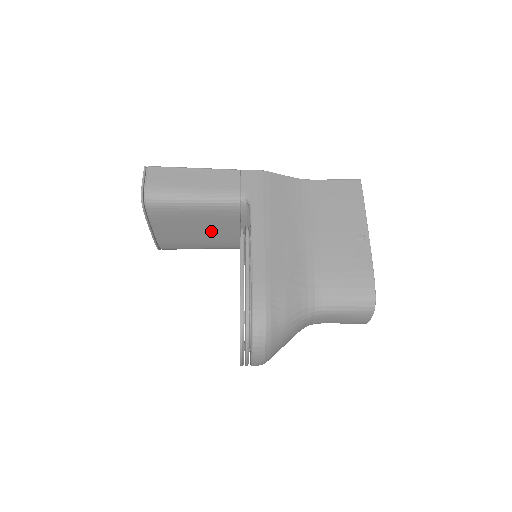
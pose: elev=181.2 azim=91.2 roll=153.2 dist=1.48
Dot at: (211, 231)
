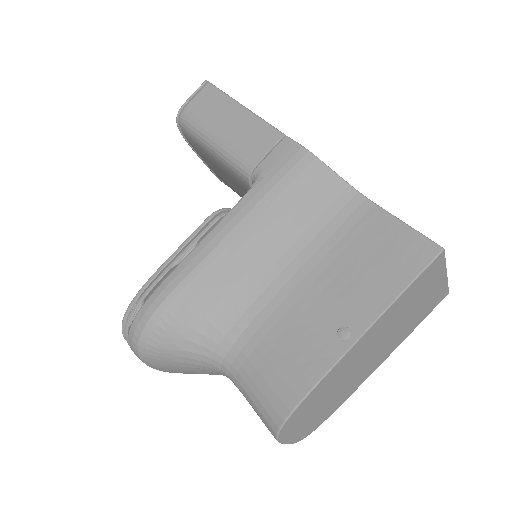
Dot at: occluded
